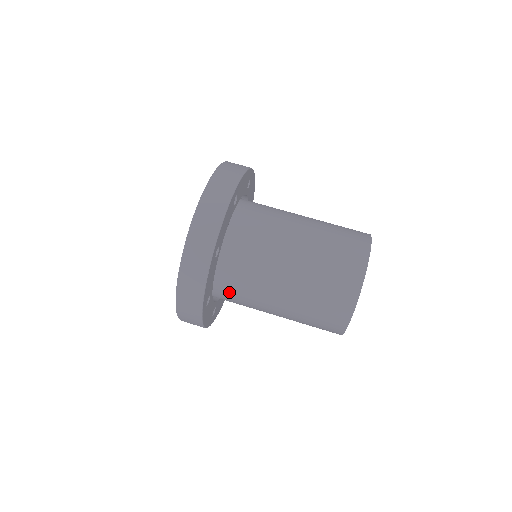
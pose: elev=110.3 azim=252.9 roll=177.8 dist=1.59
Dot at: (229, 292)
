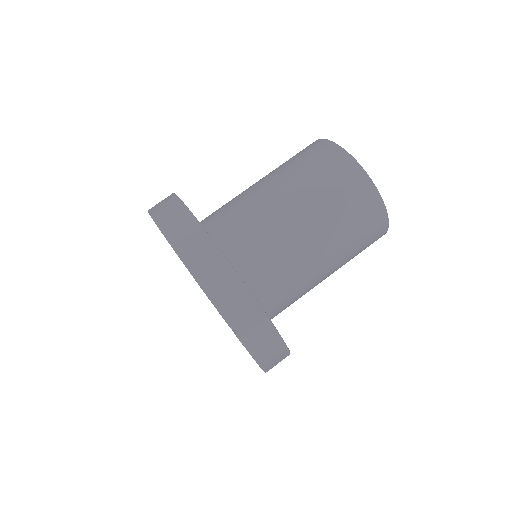
Dot at: (251, 262)
